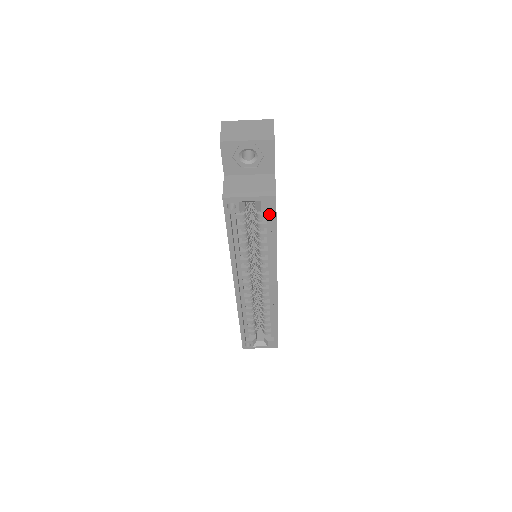
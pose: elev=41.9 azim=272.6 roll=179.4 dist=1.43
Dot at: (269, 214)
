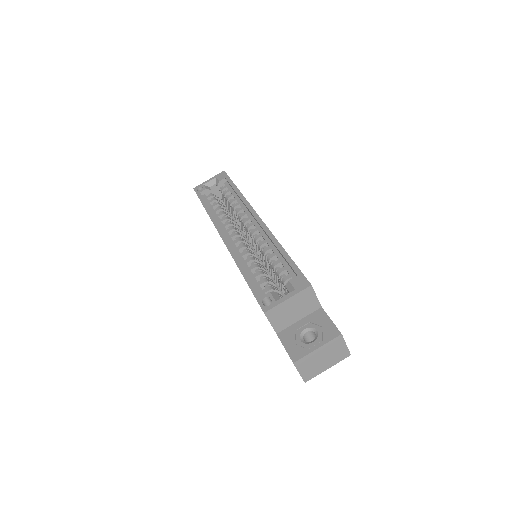
Dot at: (227, 184)
